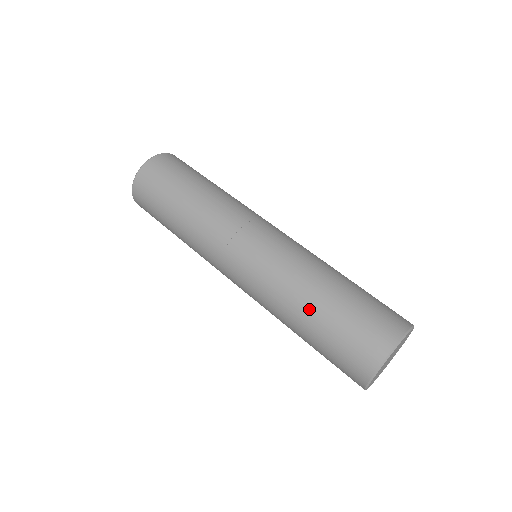
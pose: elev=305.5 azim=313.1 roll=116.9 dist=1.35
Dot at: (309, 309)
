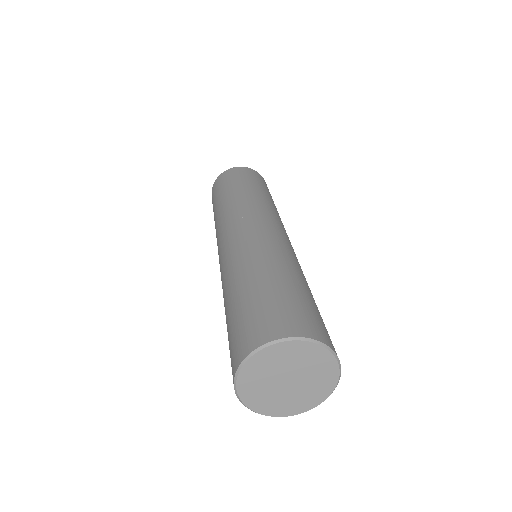
Dot at: (243, 282)
